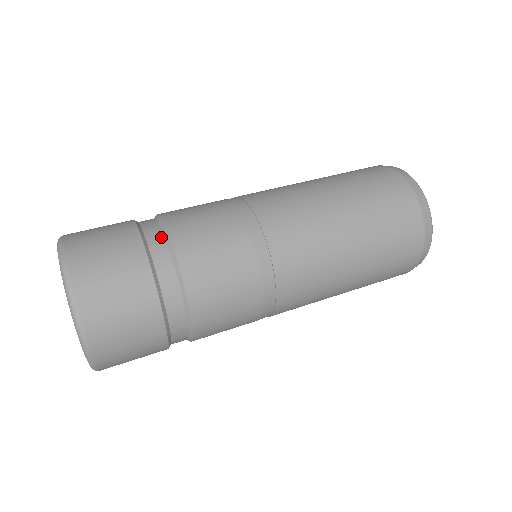
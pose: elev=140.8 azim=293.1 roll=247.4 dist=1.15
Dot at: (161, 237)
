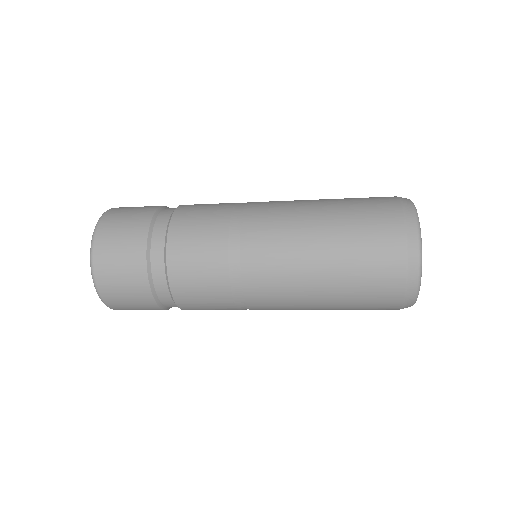
Dot at: (173, 209)
